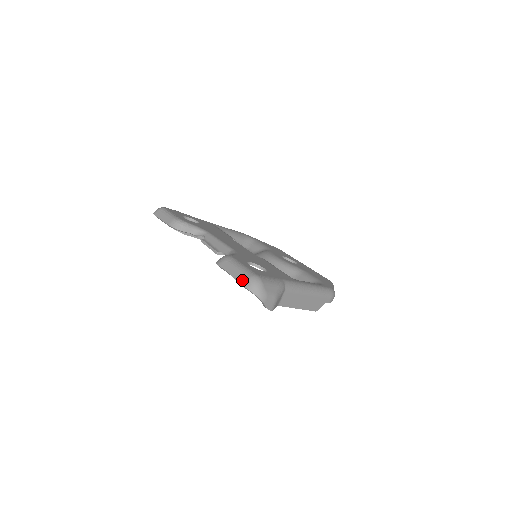
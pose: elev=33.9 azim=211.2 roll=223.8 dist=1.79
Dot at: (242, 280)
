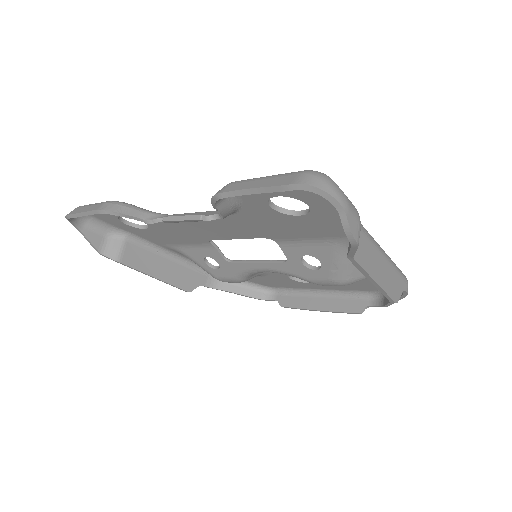
Dot at: (286, 180)
